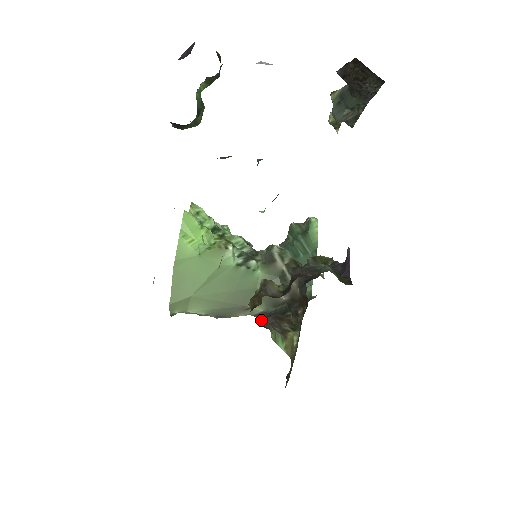
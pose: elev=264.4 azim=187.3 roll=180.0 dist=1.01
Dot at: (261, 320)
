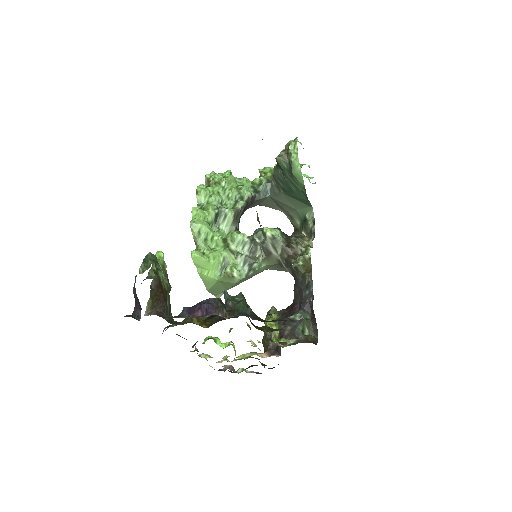
Dot at: occluded
